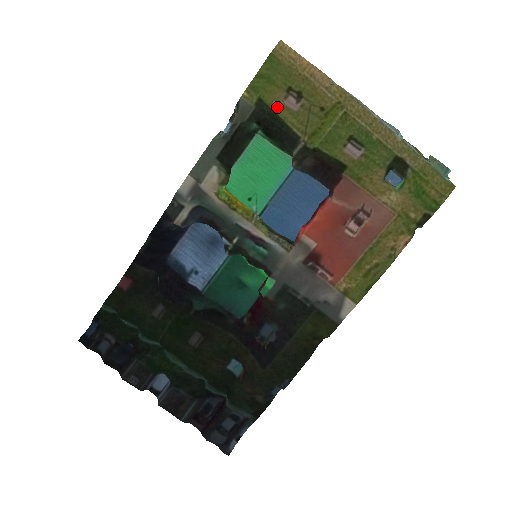
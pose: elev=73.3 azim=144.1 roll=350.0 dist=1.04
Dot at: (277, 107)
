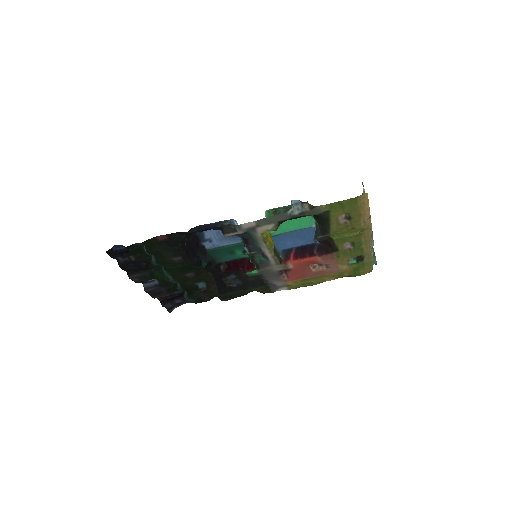
Dot at: (333, 219)
